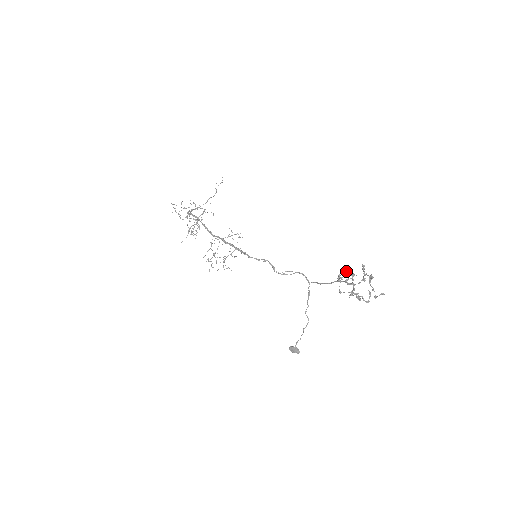
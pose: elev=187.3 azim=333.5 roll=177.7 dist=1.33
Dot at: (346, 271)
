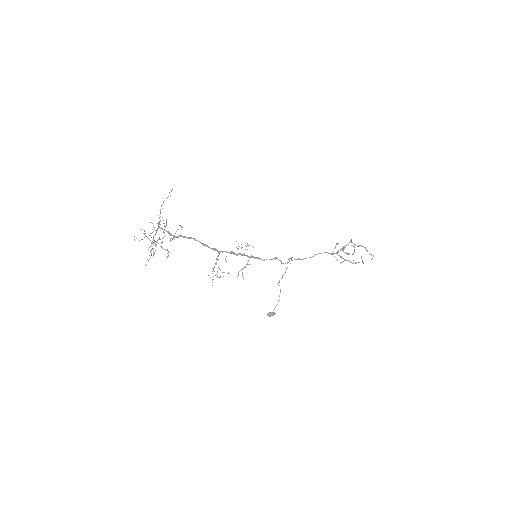
Dot at: occluded
